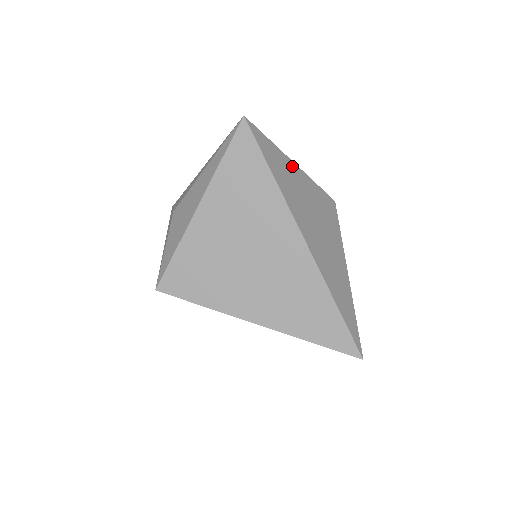
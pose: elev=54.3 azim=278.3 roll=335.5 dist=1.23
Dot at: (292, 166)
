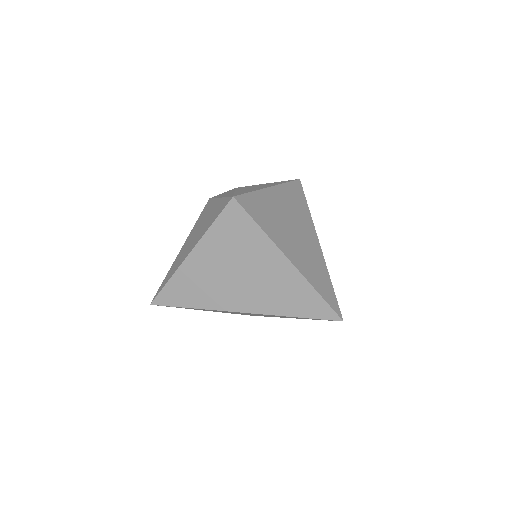
Dot at: occluded
